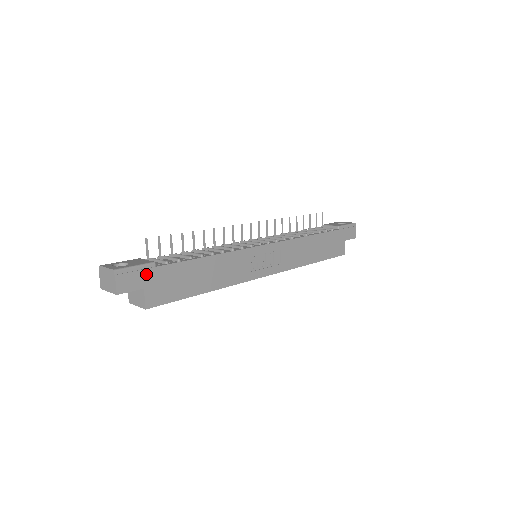
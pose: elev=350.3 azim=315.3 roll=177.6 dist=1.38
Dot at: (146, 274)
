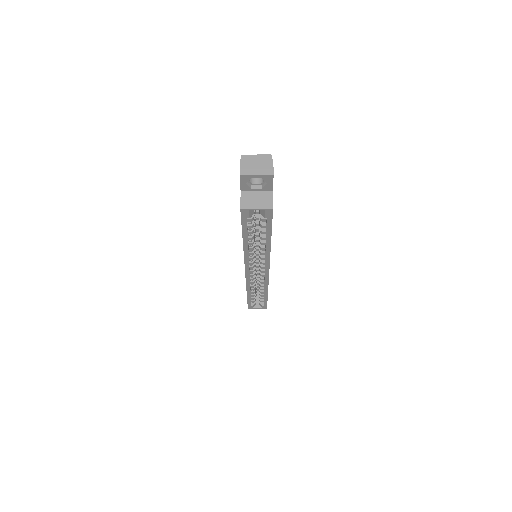
Dot at: occluded
